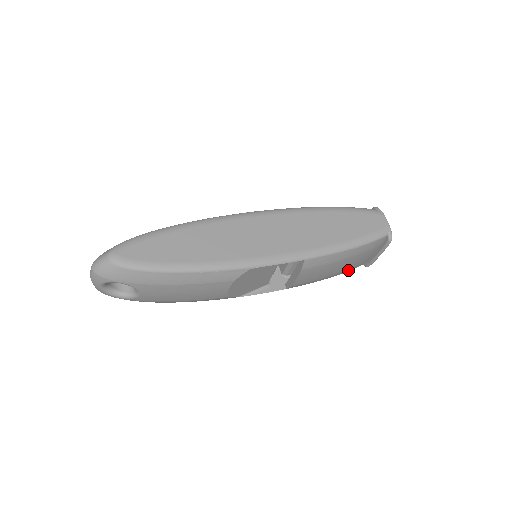
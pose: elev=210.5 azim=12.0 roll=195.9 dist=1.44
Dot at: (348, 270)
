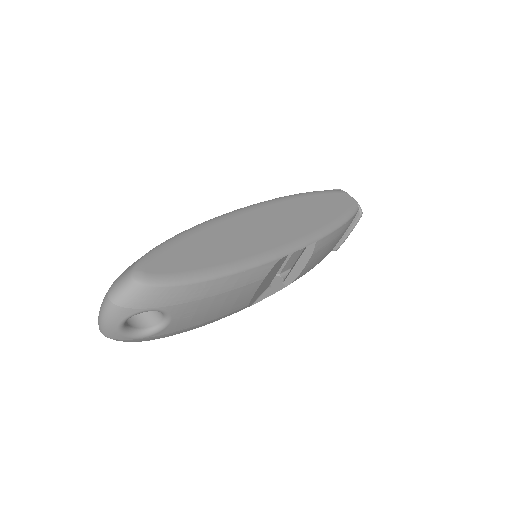
Dot at: occluded
